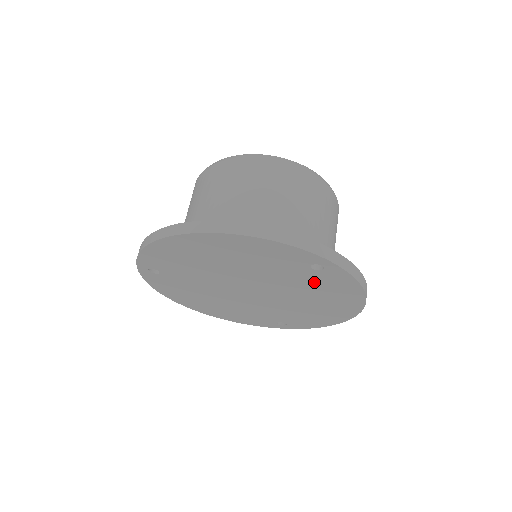
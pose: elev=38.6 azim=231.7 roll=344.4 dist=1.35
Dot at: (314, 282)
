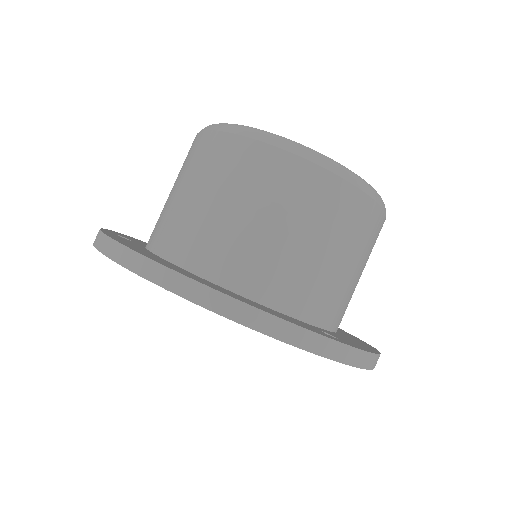
Dot at: occluded
